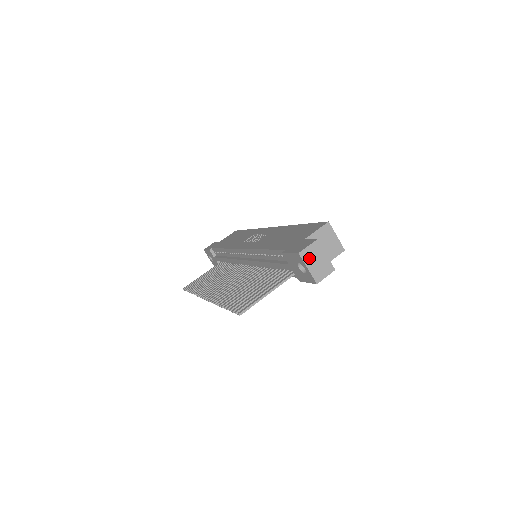
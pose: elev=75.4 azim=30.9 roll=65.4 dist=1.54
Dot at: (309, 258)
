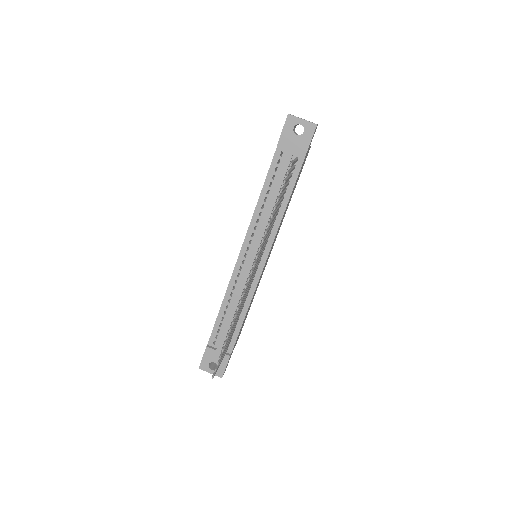
Dot at: (297, 117)
